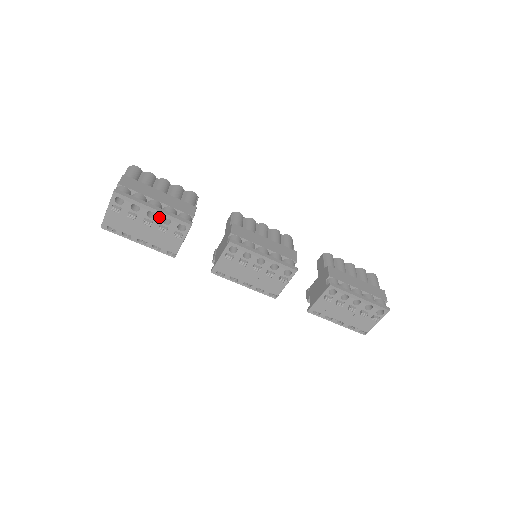
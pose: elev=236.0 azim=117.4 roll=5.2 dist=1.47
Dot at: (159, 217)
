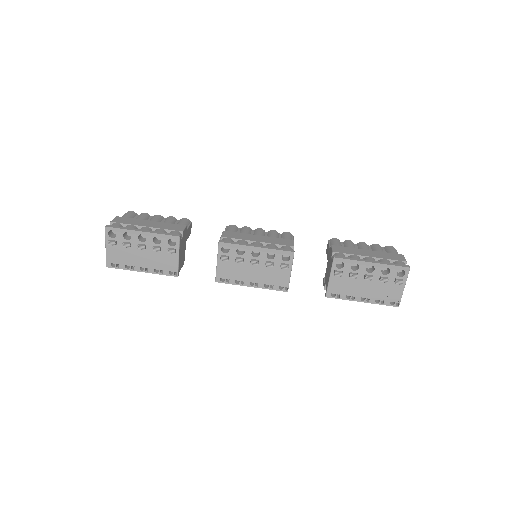
Dot at: (150, 239)
